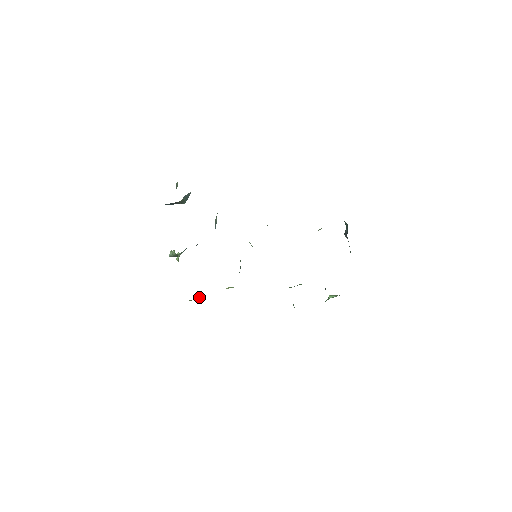
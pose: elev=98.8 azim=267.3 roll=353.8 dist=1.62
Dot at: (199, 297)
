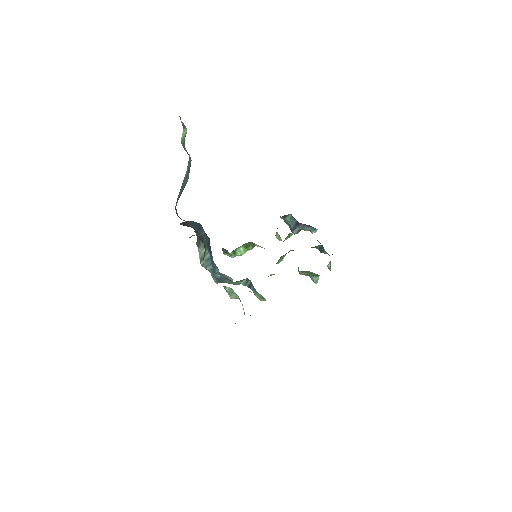
Dot at: occluded
